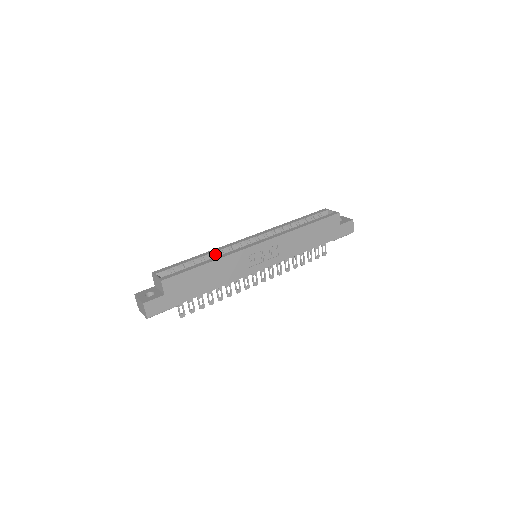
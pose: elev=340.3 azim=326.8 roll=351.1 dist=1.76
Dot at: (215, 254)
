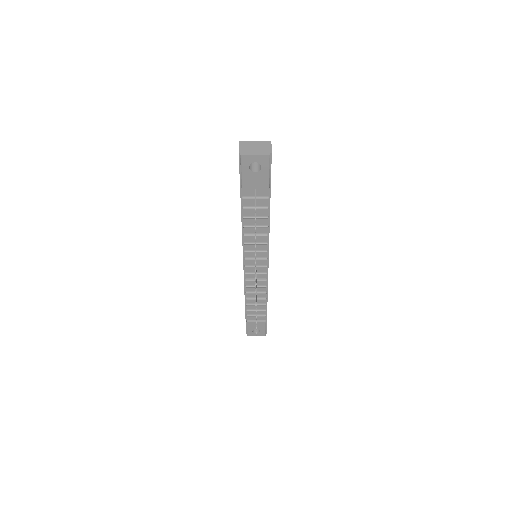
Dot at: occluded
